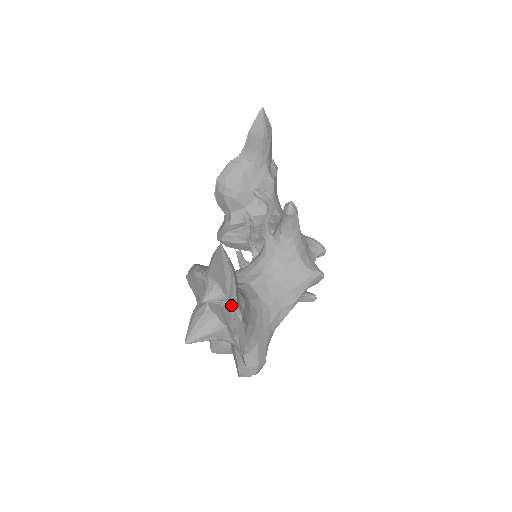
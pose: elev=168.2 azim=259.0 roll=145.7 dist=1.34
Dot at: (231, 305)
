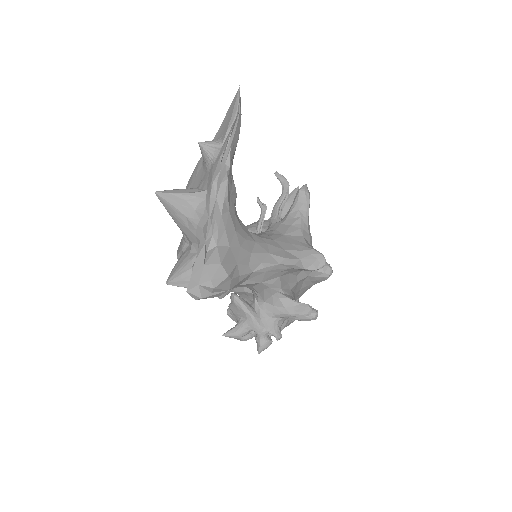
Dot at: (224, 145)
